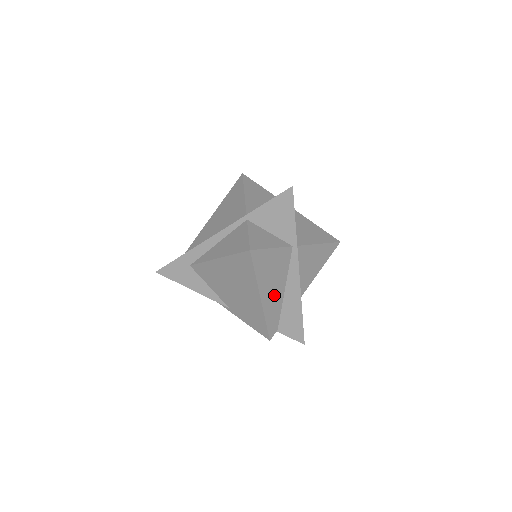
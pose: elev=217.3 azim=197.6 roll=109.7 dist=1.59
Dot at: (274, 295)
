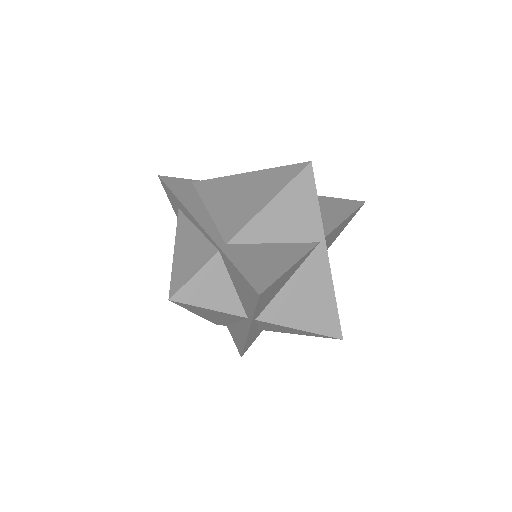
Dot at: (219, 319)
